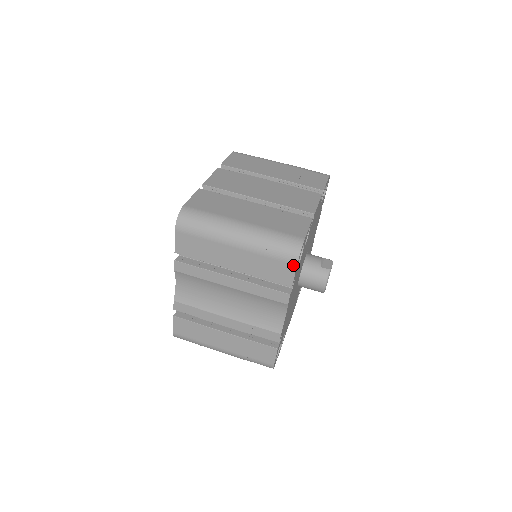
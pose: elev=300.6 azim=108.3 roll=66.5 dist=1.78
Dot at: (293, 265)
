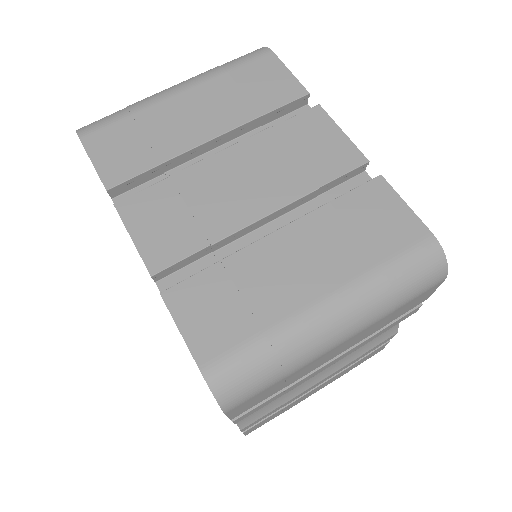
Dot at: (438, 284)
